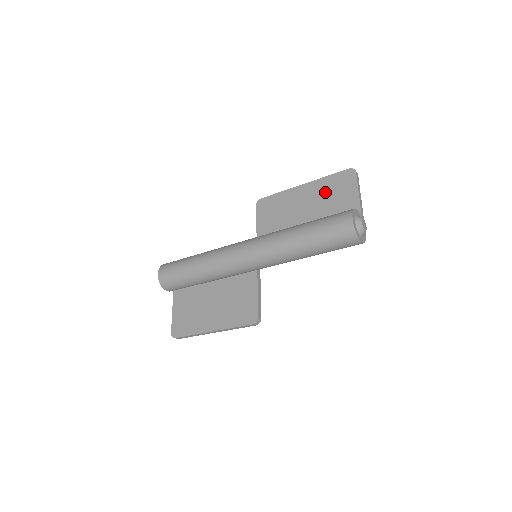
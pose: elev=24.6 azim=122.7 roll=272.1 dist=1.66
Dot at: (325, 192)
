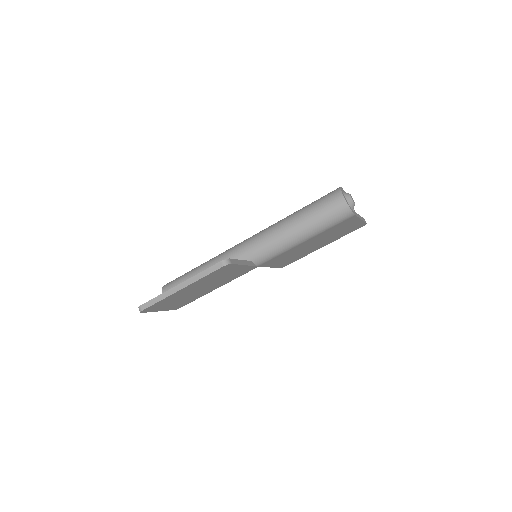
Dot at: occluded
